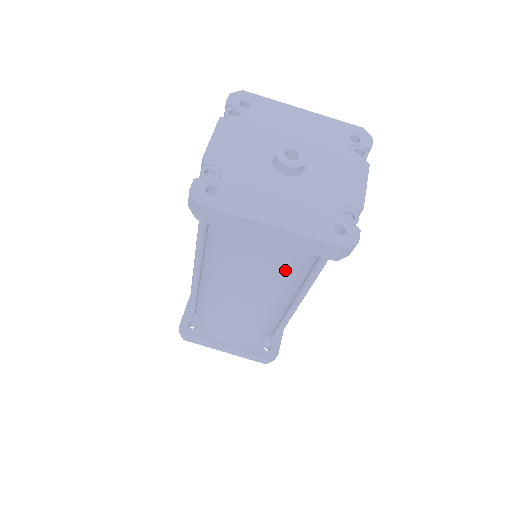
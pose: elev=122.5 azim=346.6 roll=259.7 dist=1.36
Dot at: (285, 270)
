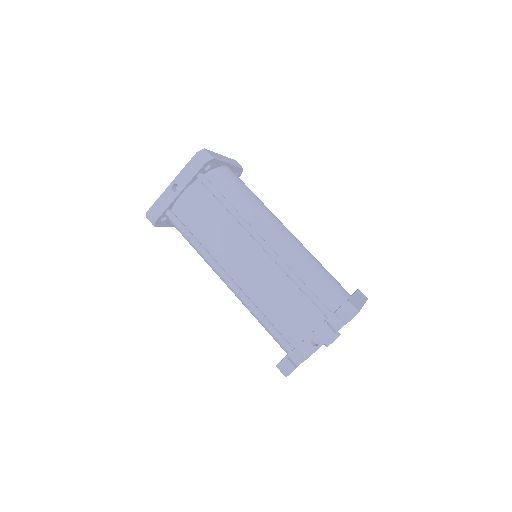
Dot at: occluded
